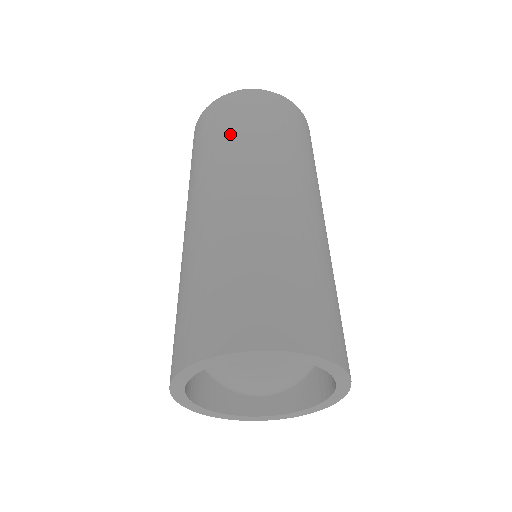
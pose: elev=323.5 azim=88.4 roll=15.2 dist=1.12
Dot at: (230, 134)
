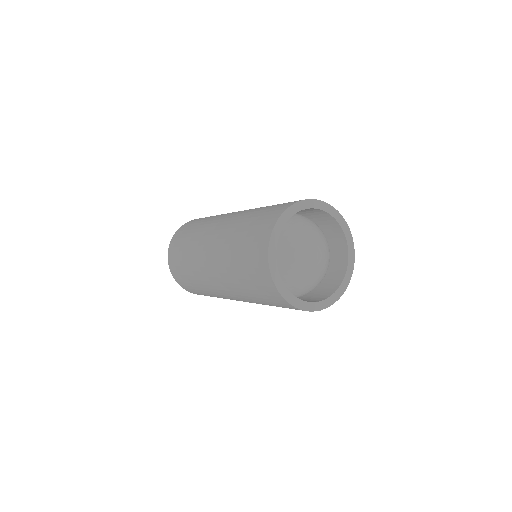
Dot at: (201, 222)
